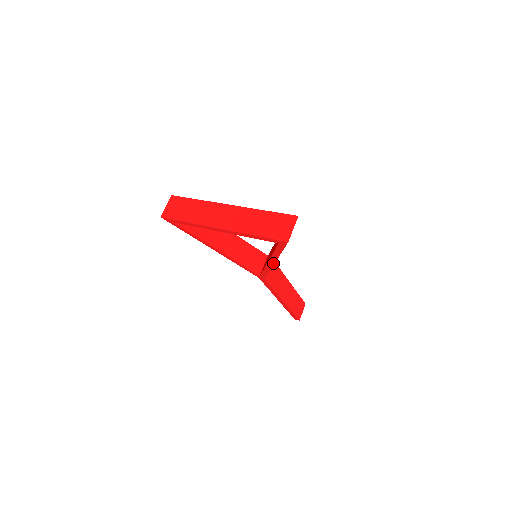
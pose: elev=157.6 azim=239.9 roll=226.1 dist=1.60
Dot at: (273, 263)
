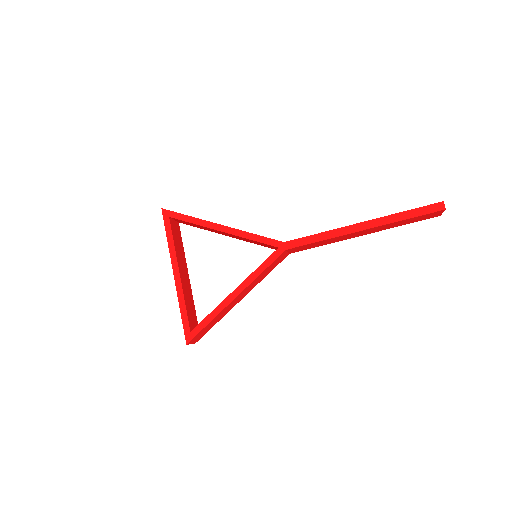
Dot at: (242, 297)
